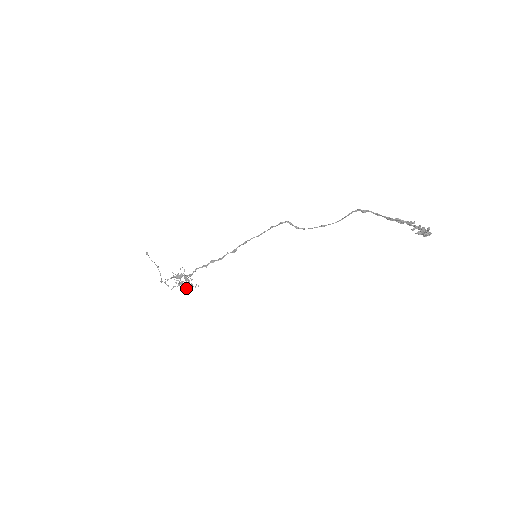
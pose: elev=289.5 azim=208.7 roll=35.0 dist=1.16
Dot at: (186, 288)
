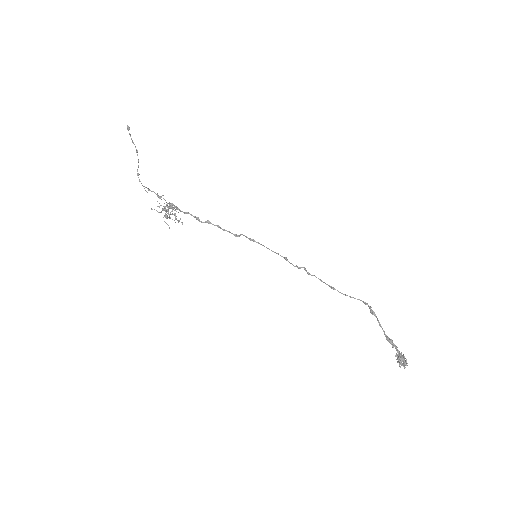
Dot at: occluded
